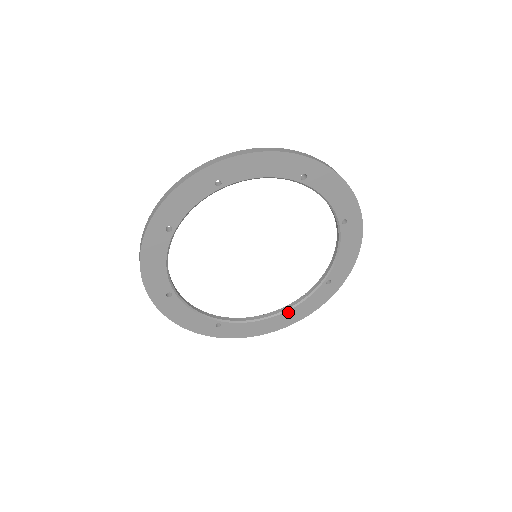
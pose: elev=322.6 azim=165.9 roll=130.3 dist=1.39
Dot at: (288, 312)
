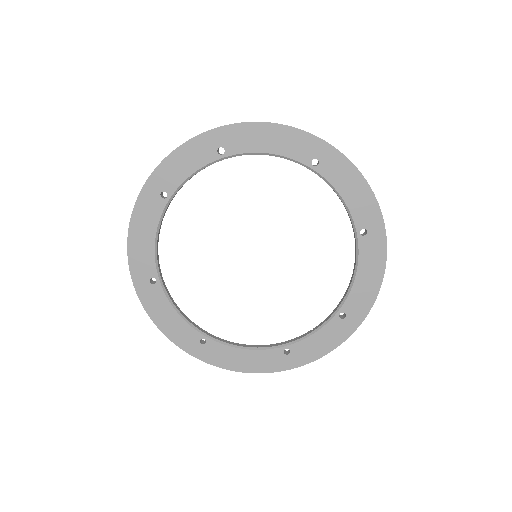
Dot at: (289, 347)
